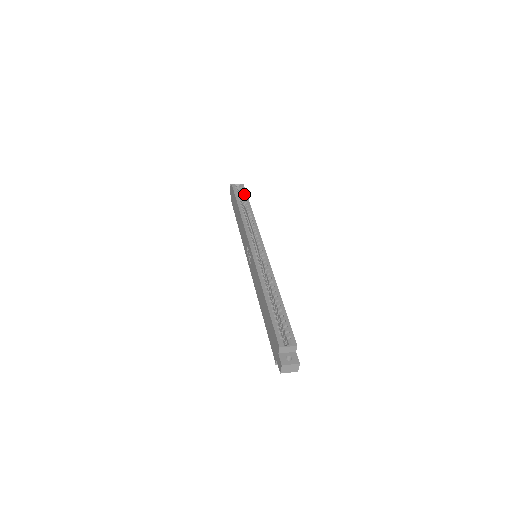
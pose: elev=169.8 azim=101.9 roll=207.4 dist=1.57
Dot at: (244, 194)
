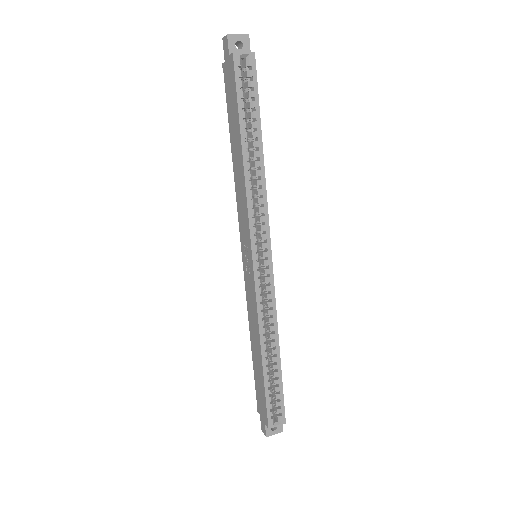
Dot at: (254, 97)
